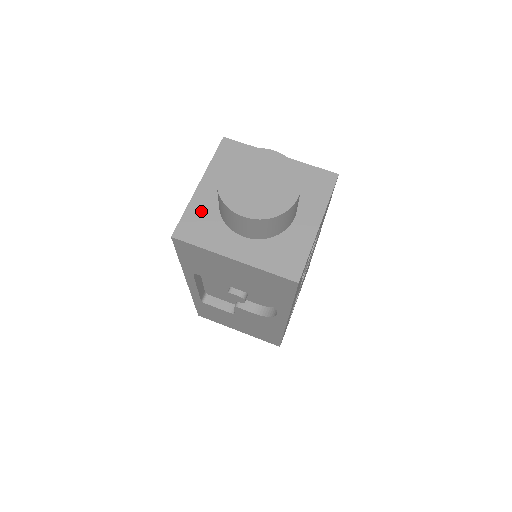
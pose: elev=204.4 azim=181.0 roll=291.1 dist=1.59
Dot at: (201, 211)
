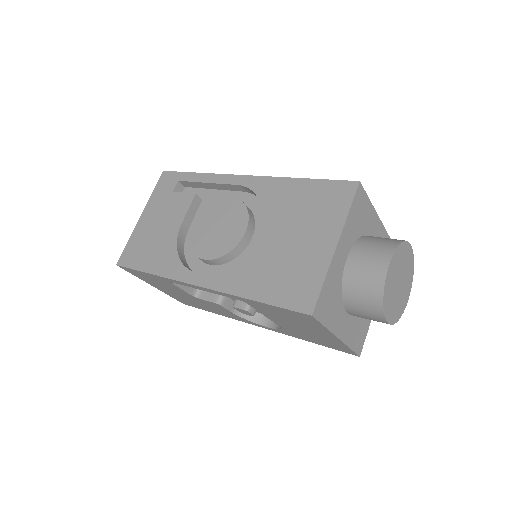
Dot at: (333, 282)
